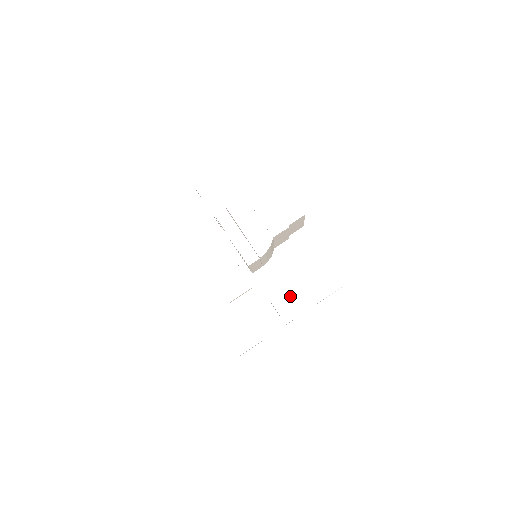
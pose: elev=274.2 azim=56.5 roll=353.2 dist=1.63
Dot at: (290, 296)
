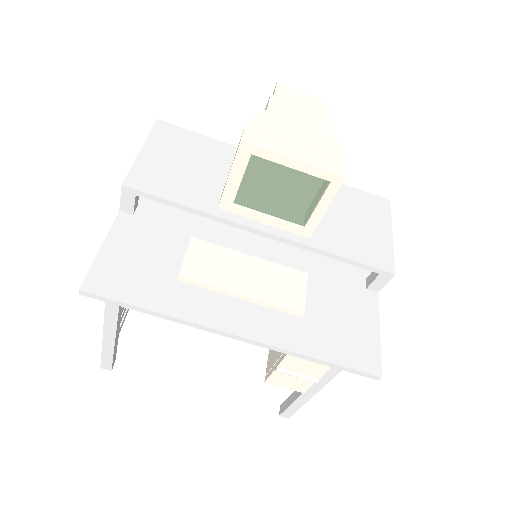
Dot at: (364, 241)
